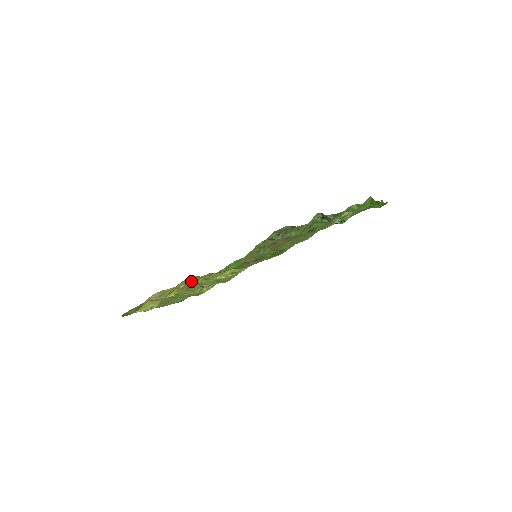
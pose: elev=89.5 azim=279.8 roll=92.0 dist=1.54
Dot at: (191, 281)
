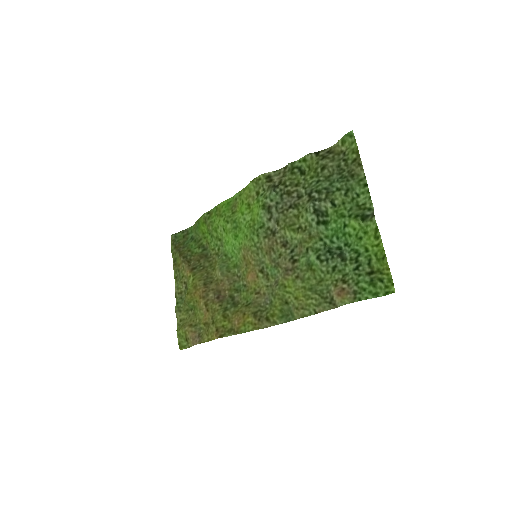
Dot at: (215, 319)
